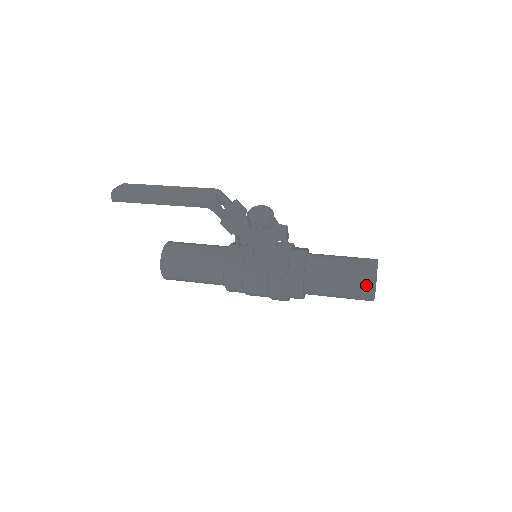
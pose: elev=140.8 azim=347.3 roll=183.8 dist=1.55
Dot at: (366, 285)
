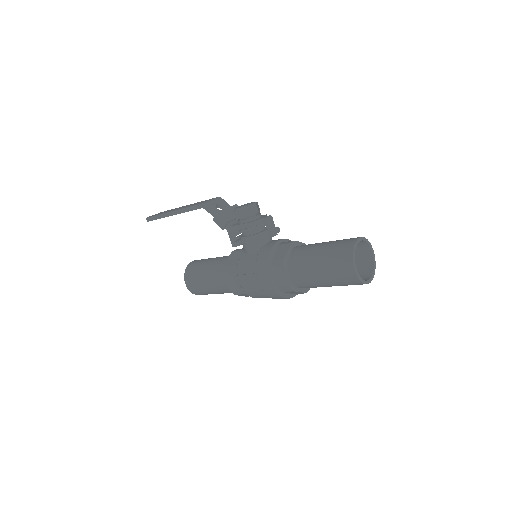
Dot at: (343, 259)
